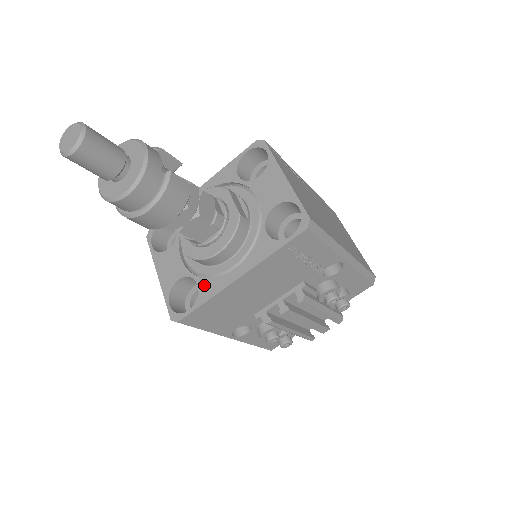
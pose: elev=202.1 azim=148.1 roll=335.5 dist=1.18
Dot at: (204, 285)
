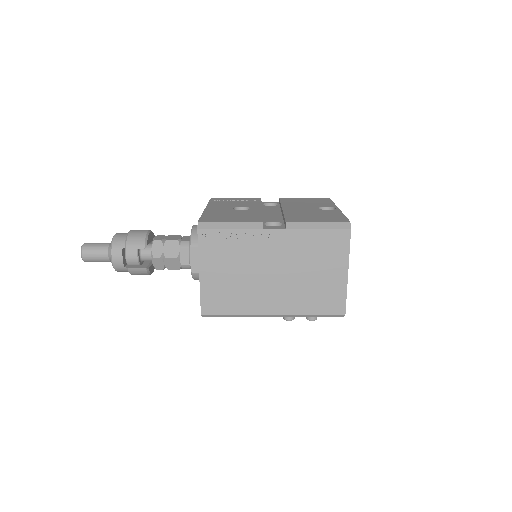
Dot at: occluded
